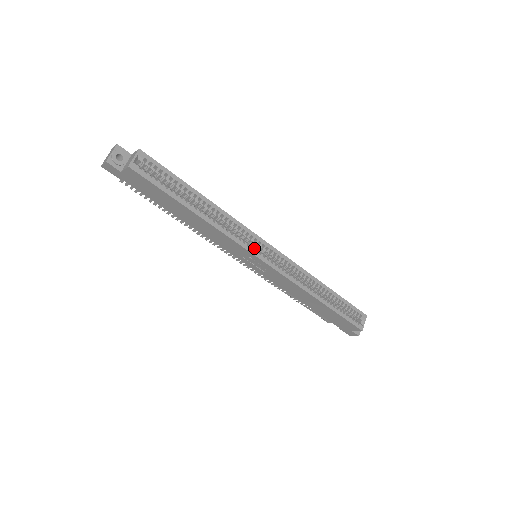
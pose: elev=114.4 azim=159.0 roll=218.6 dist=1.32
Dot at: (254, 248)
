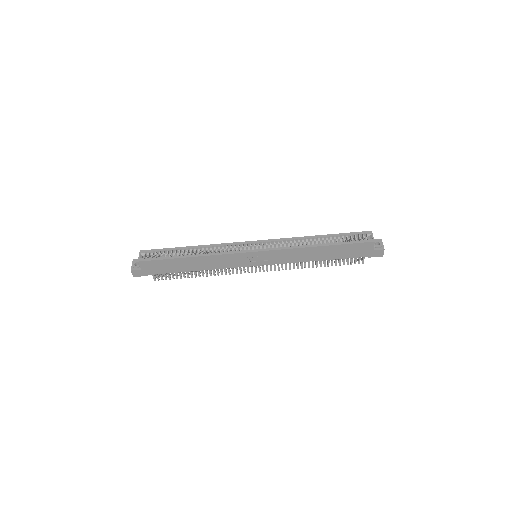
Dot at: (242, 249)
